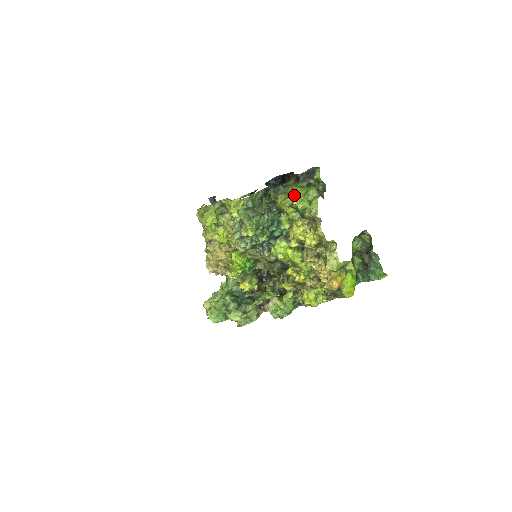
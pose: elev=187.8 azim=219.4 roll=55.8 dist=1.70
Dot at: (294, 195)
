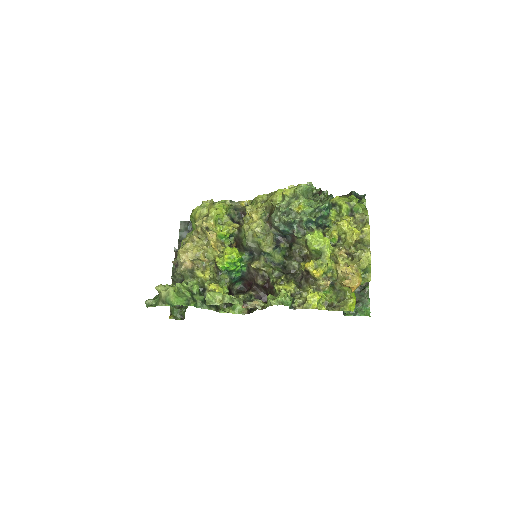
Dot at: (351, 198)
